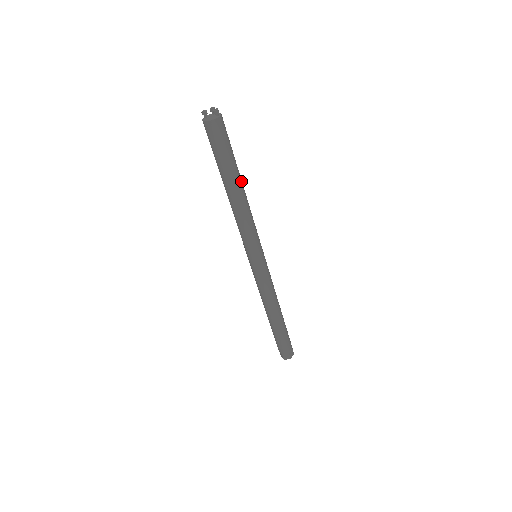
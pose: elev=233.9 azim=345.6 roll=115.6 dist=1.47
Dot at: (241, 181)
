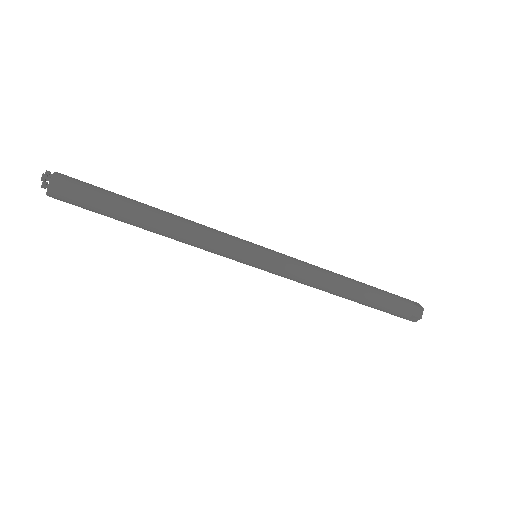
Dot at: (148, 210)
